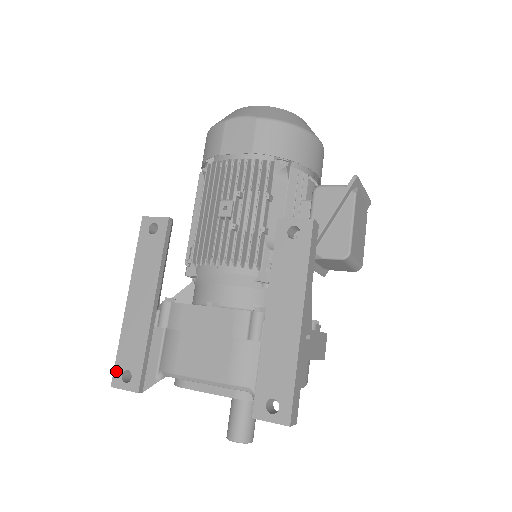
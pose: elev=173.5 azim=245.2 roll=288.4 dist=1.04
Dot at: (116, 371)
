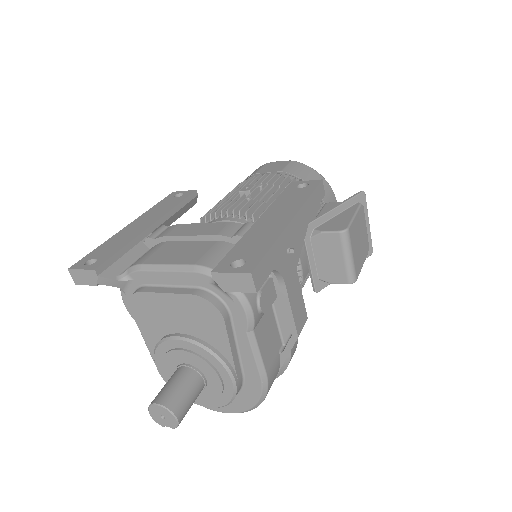
Dot at: (82, 260)
